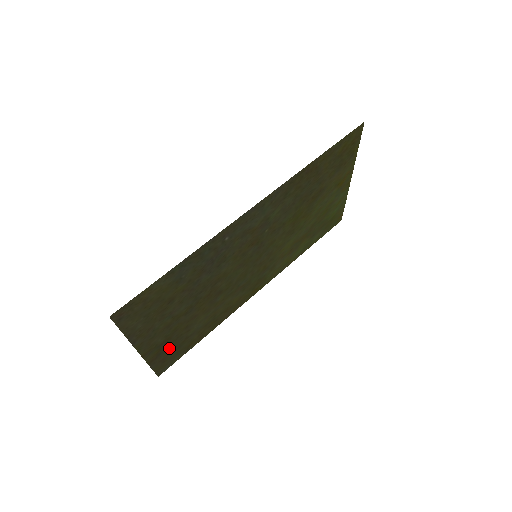
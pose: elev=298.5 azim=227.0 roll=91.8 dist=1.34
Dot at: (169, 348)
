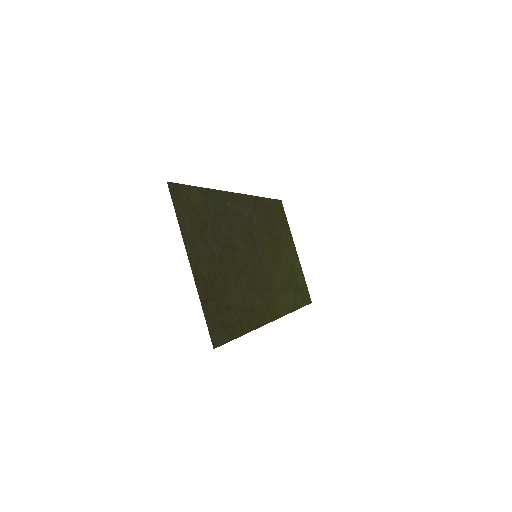
Dot at: (215, 302)
